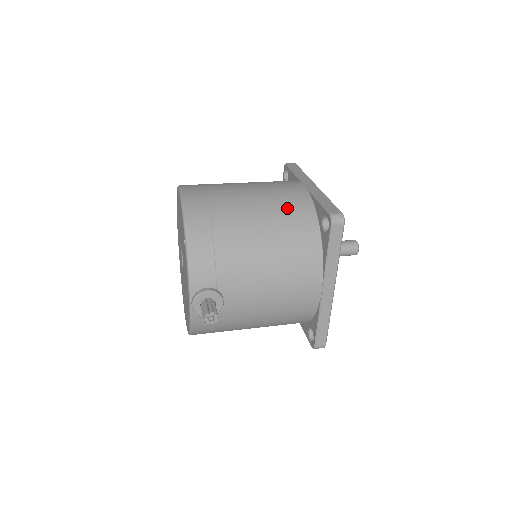
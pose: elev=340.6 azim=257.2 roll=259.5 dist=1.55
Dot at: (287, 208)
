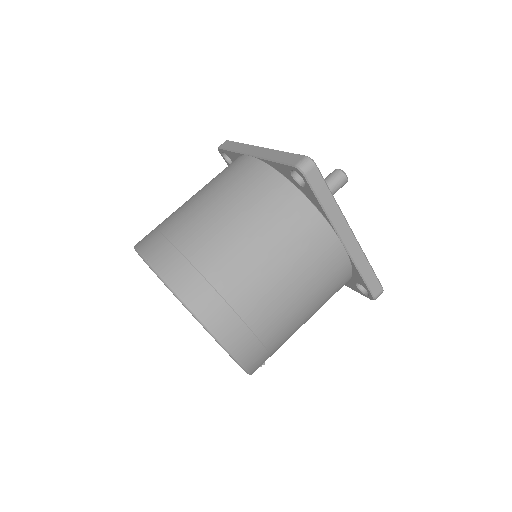
Dot at: (330, 291)
